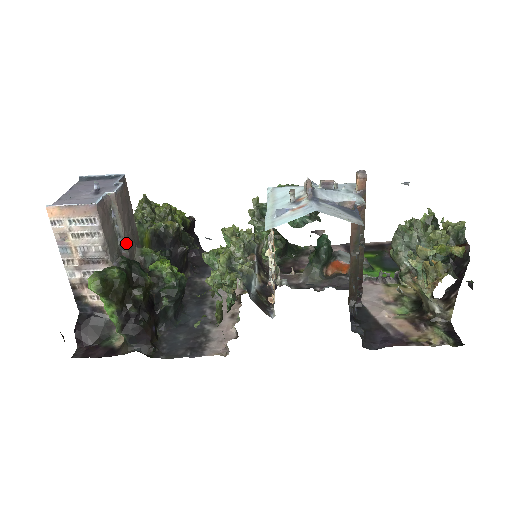
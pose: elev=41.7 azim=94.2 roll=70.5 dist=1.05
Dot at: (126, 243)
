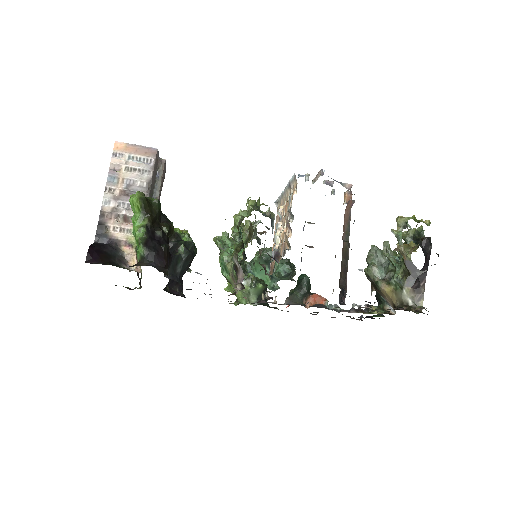
Dot at: occluded
